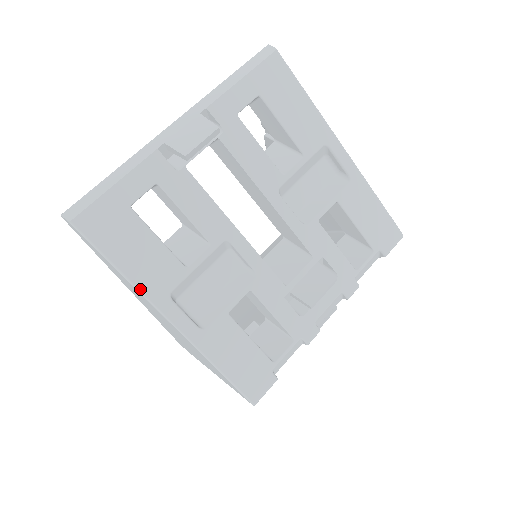
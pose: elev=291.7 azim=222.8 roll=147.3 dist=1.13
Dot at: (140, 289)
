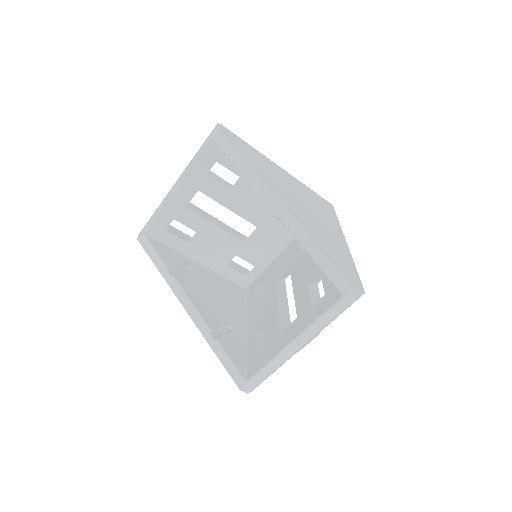
Dot at: occluded
